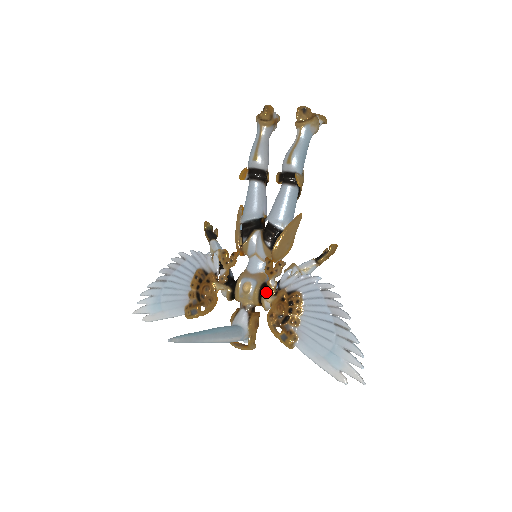
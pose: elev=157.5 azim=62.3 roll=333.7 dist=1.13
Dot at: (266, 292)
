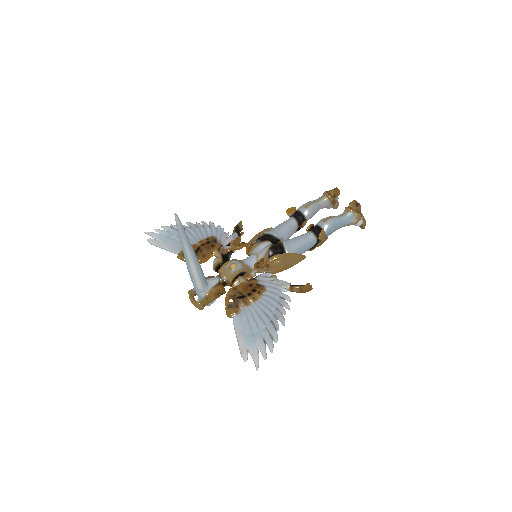
Dot at: (244, 275)
